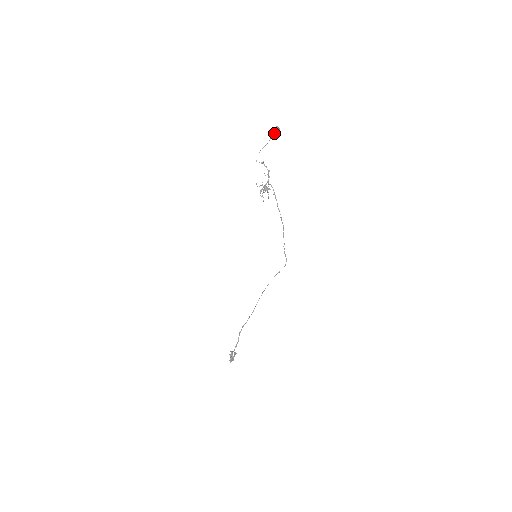
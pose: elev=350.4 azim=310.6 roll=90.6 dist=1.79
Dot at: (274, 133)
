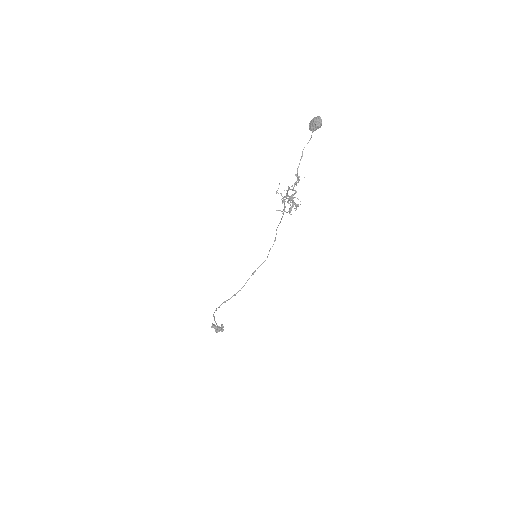
Dot at: (315, 130)
